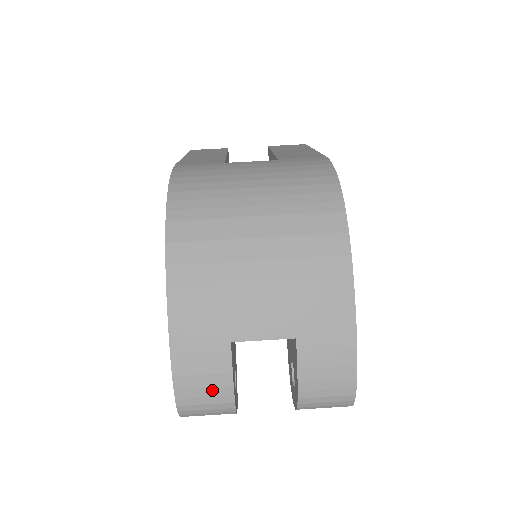
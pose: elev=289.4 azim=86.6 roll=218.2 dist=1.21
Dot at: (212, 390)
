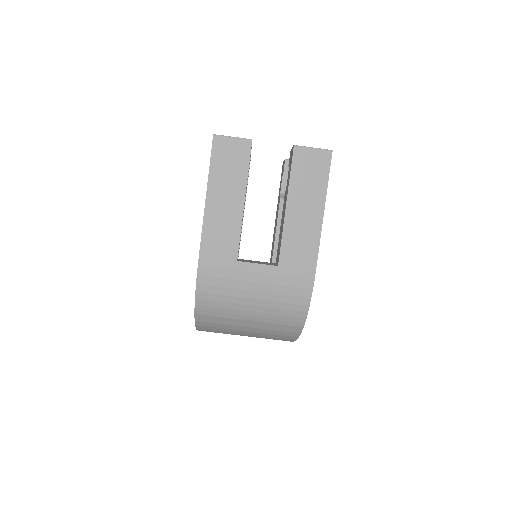
Dot at: occluded
